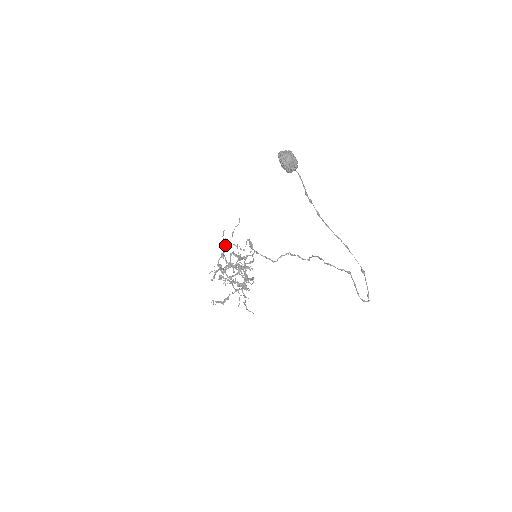
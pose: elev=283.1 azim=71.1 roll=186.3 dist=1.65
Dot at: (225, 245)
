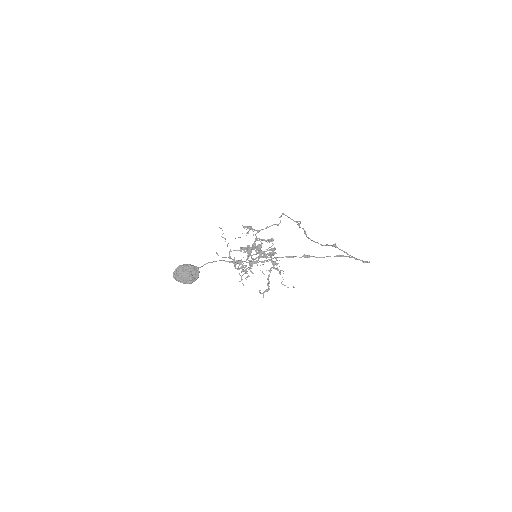
Dot at: (229, 255)
